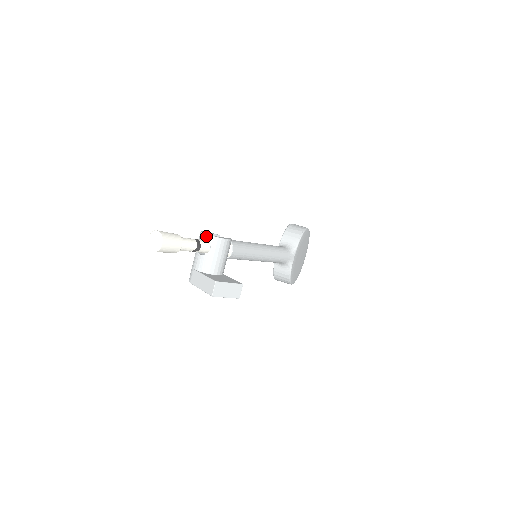
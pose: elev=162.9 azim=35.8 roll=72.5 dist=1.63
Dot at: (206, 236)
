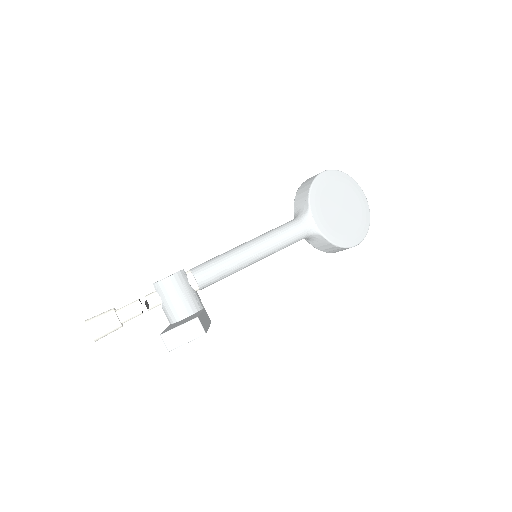
Dot at: occluded
